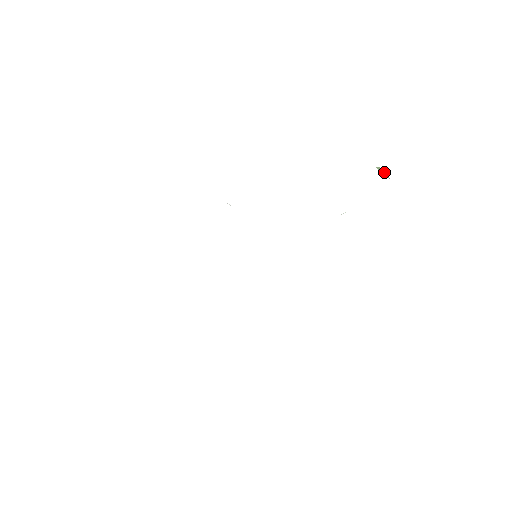
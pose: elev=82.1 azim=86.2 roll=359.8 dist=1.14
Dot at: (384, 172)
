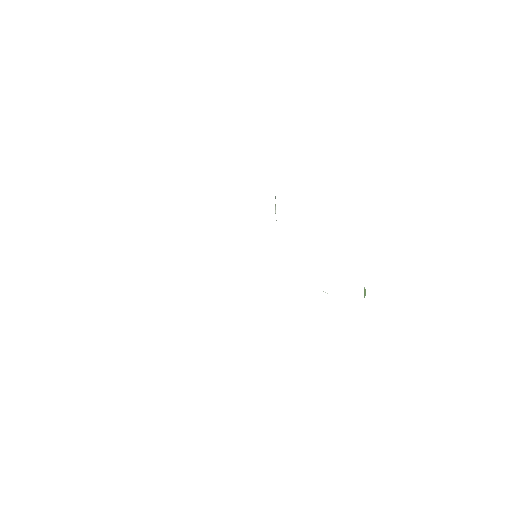
Dot at: (365, 295)
